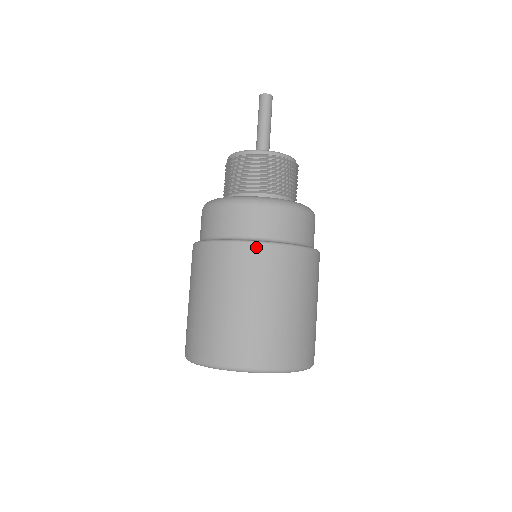
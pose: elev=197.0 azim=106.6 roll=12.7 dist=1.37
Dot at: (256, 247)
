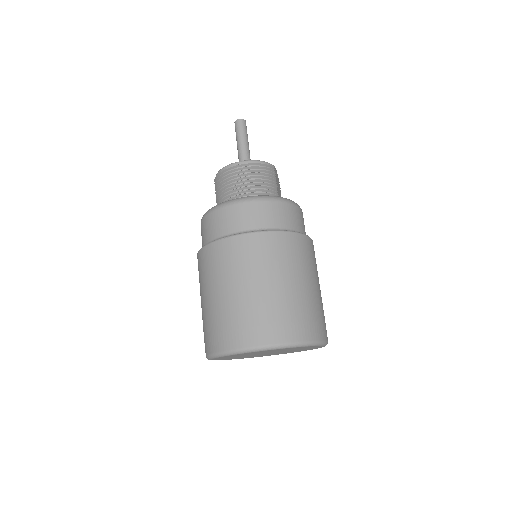
Dot at: (223, 243)
